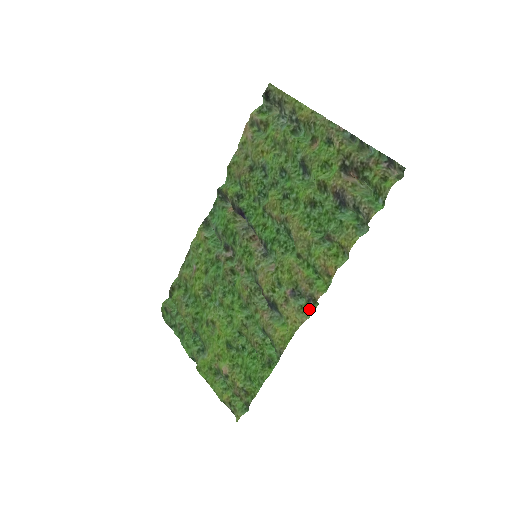
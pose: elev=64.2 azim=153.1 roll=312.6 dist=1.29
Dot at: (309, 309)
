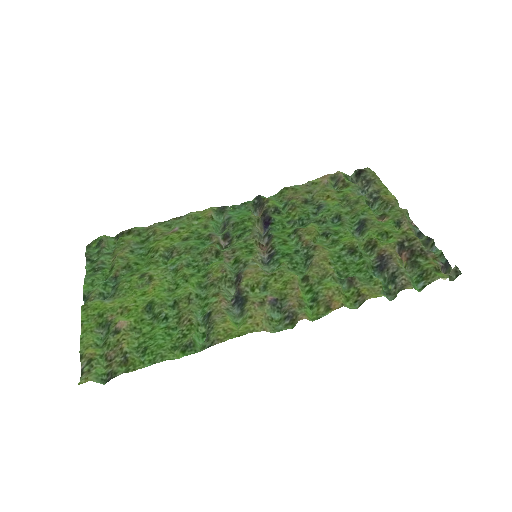
Dot at: (278, 326)
